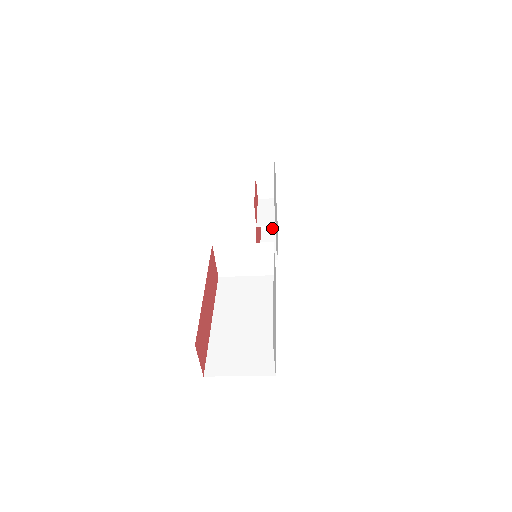
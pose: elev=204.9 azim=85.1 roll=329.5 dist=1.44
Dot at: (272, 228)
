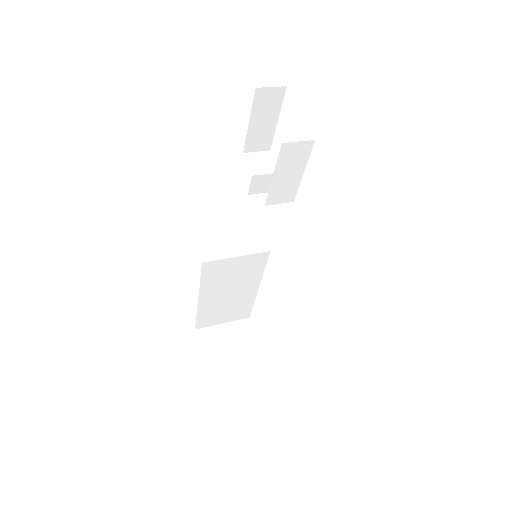
Dot at: occluded
